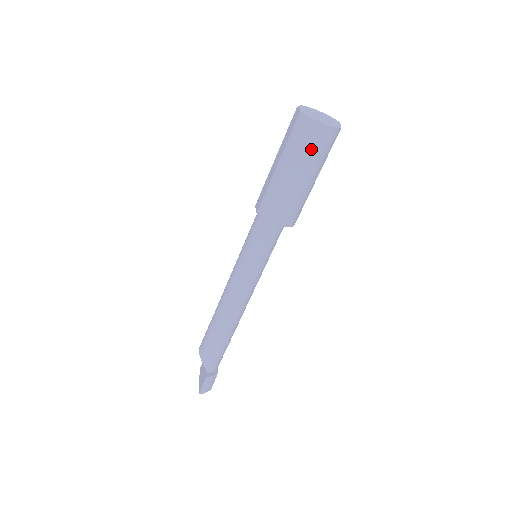
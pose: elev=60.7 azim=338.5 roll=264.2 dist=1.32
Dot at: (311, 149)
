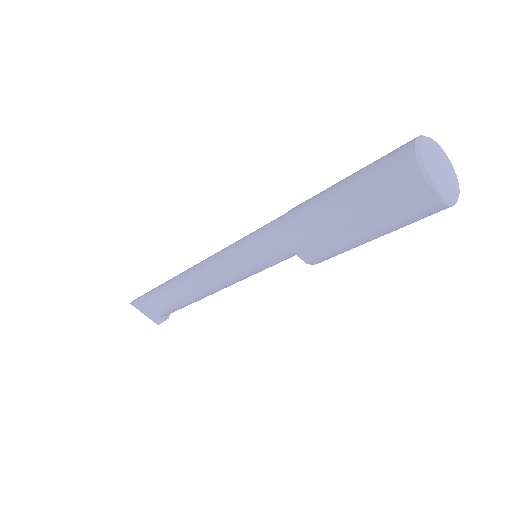
Dot at: occluded
